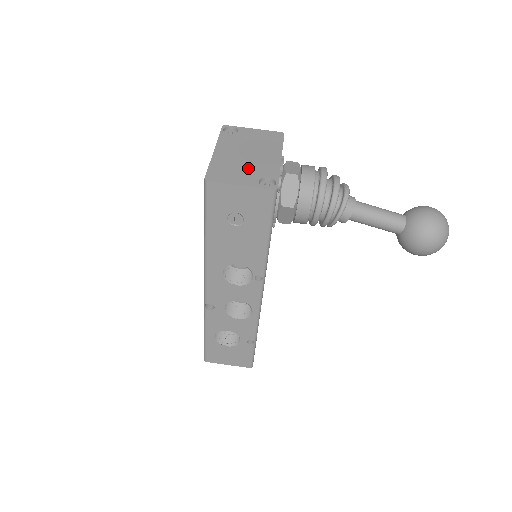
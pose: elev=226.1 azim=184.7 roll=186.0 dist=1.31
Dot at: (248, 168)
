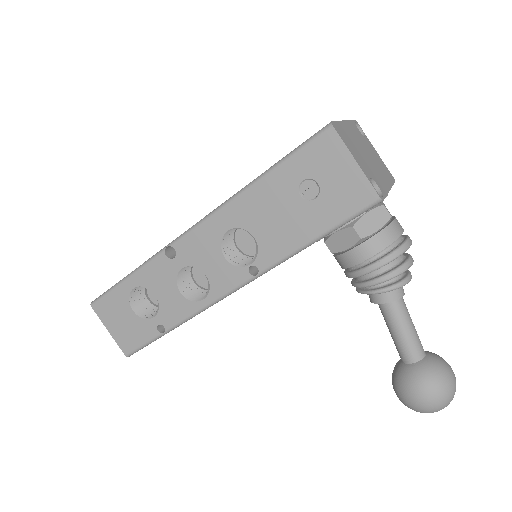
Dot at: (366, 161)
